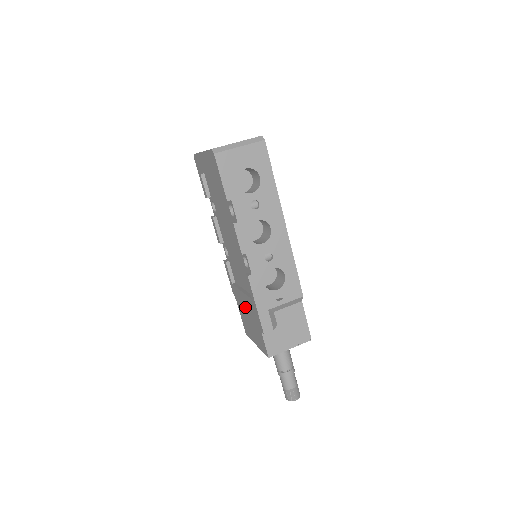
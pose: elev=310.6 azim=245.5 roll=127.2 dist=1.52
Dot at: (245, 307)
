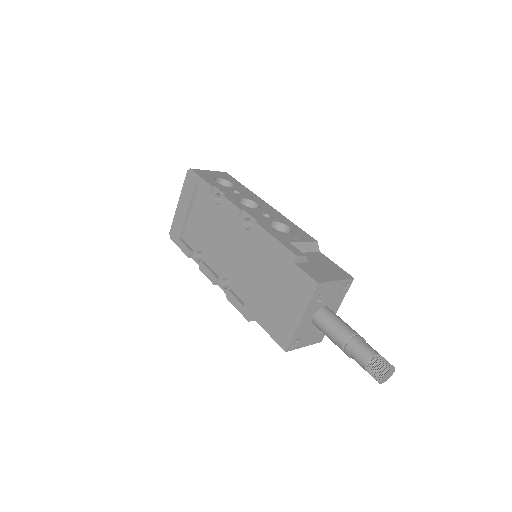
Dot at: (267, 289)
